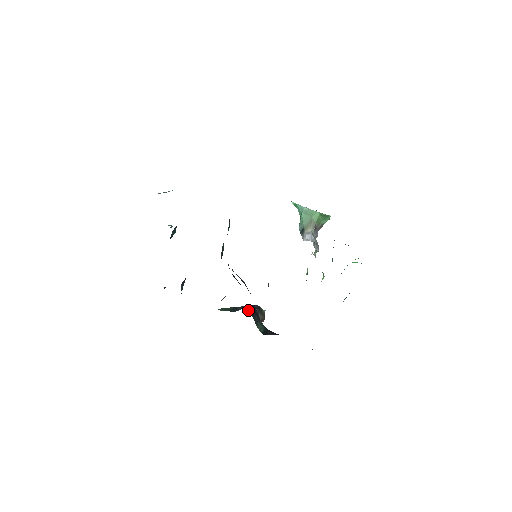
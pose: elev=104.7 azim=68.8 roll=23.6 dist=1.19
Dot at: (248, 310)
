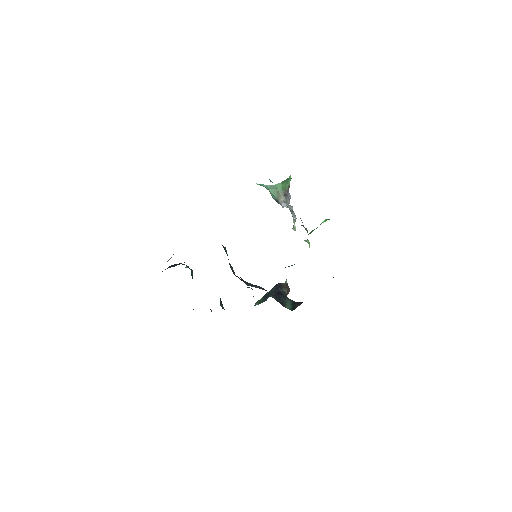
Dot at: (274, 298)
